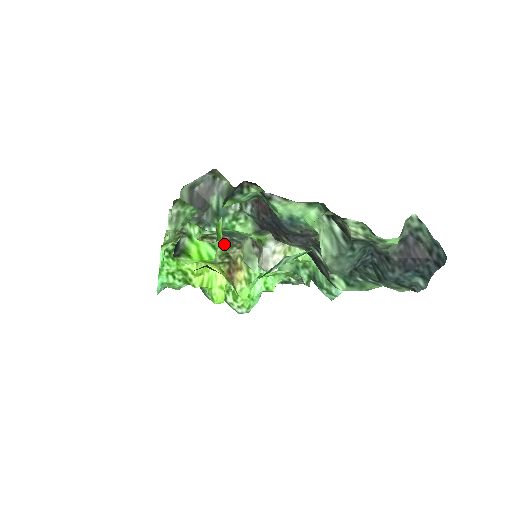
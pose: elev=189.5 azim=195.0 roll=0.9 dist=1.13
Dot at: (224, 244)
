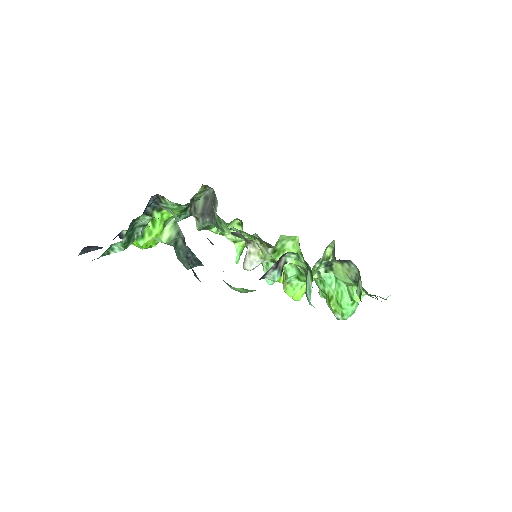
Dot at: (268, 246)
